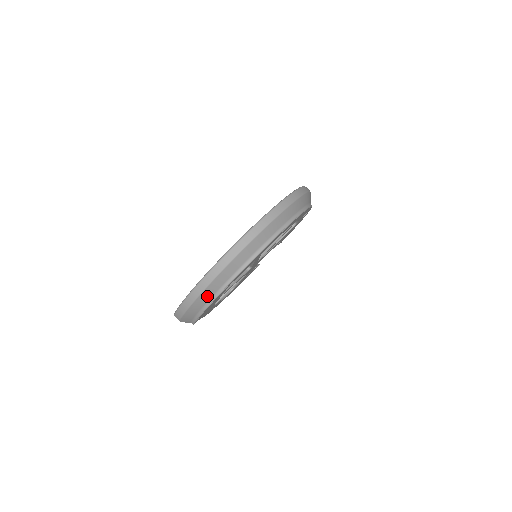
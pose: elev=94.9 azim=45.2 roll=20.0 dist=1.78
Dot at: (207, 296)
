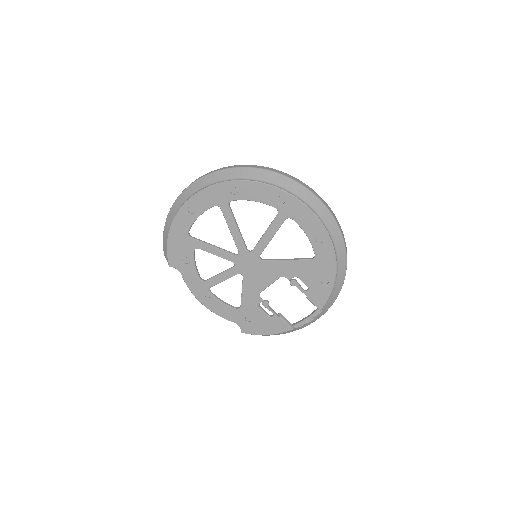
Dot at: (173, 213)
